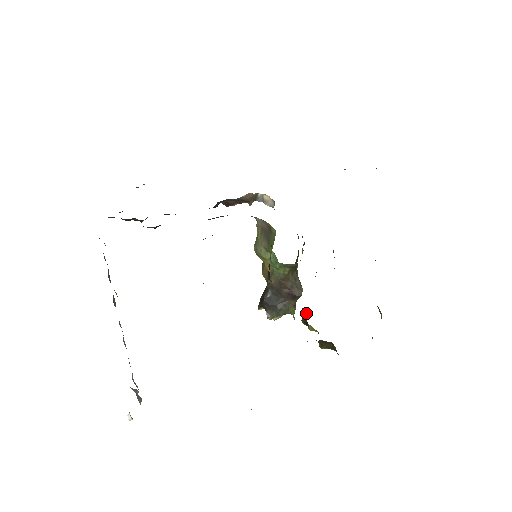
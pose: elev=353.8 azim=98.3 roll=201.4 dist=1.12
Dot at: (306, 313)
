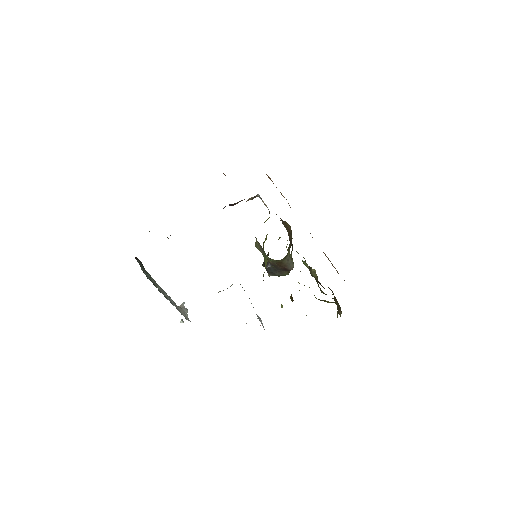
Dot at: (292, 297)
